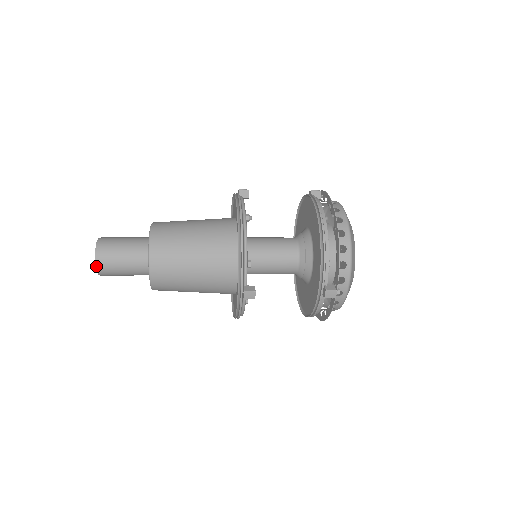
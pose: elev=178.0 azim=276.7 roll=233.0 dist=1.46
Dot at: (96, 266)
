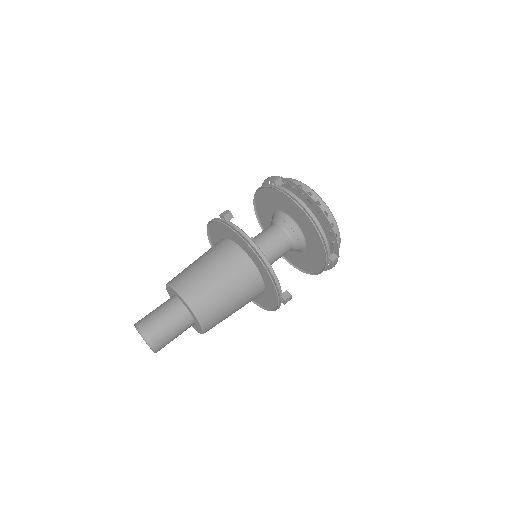
Dot at: (154, 351)
